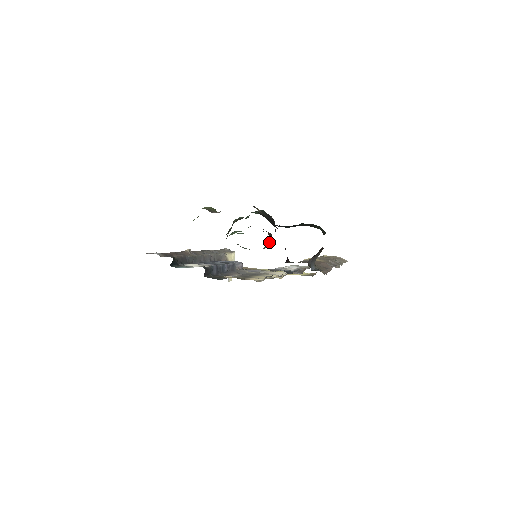
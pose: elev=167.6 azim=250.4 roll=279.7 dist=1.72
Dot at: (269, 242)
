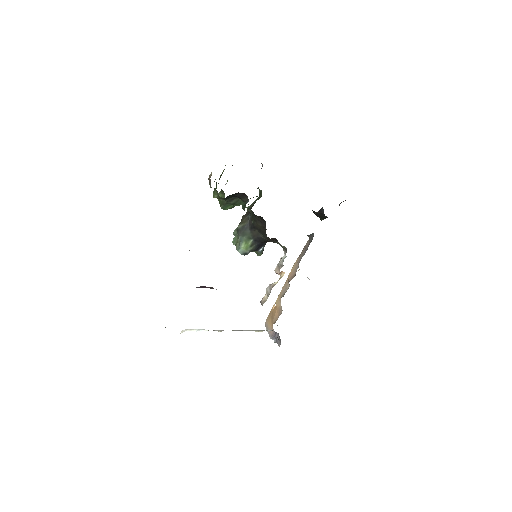
Dot at: occluded
